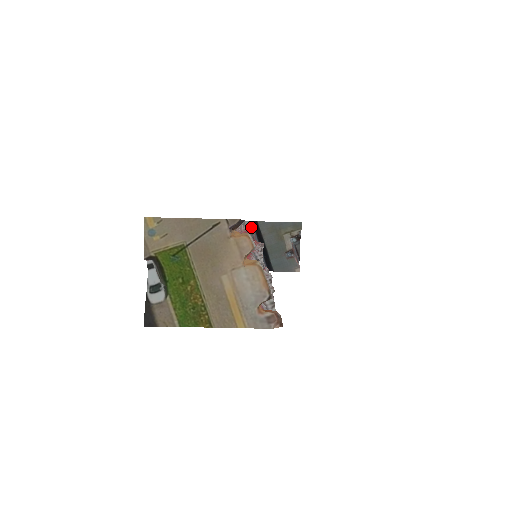
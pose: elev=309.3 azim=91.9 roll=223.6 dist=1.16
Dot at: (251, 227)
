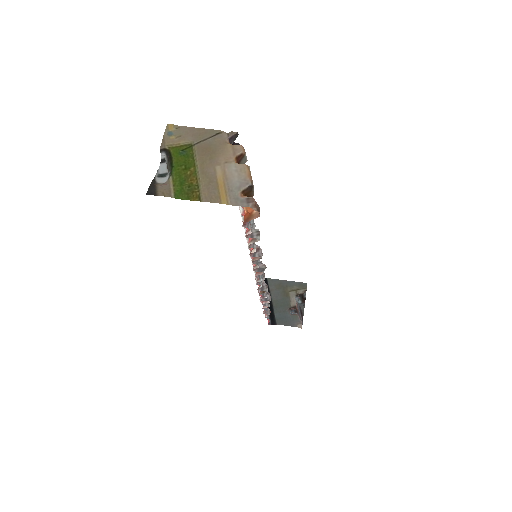
Dot at: occluded
